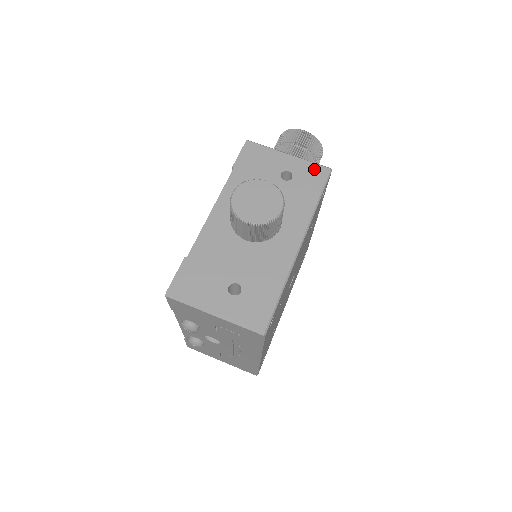
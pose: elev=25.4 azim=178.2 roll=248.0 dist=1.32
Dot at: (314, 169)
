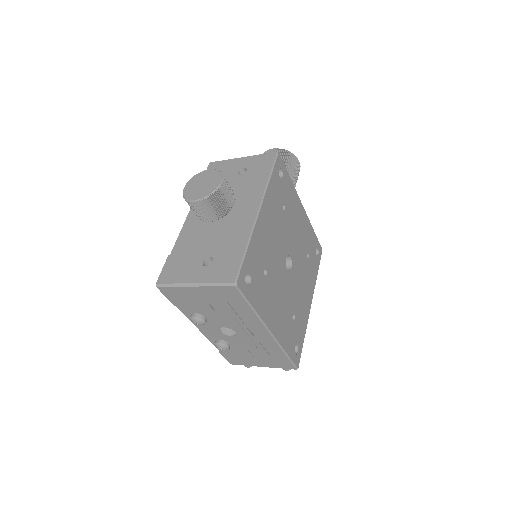
Dot at: (263, 158)
